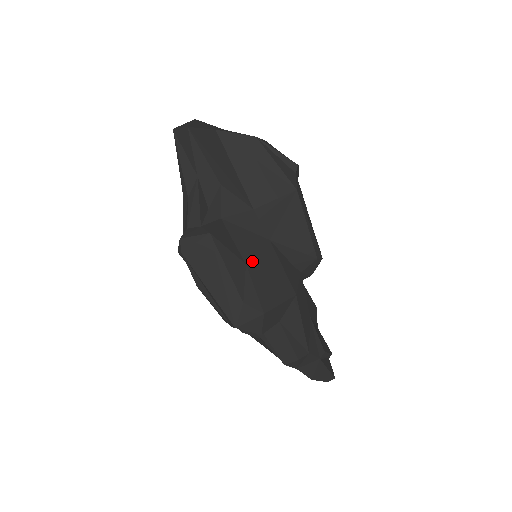
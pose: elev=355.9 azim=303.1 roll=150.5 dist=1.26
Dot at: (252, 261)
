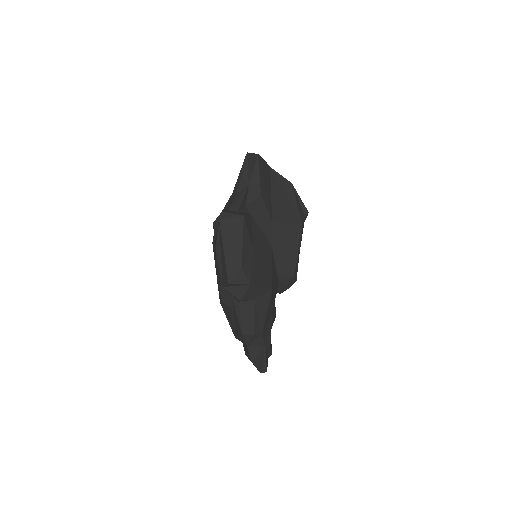
Dot at: (257, 250)
